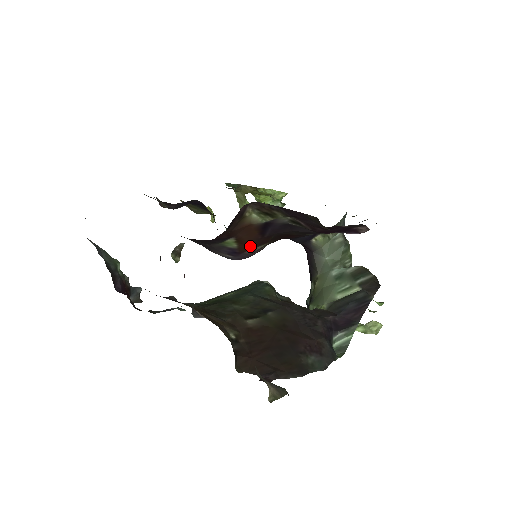
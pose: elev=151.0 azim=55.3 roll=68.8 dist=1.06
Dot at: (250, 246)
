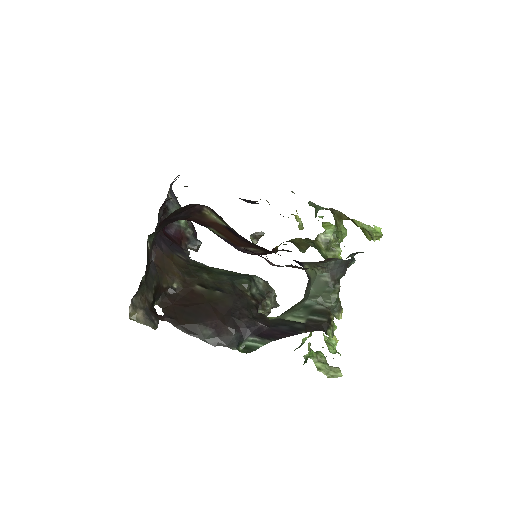
Dot at: (239, 243)
